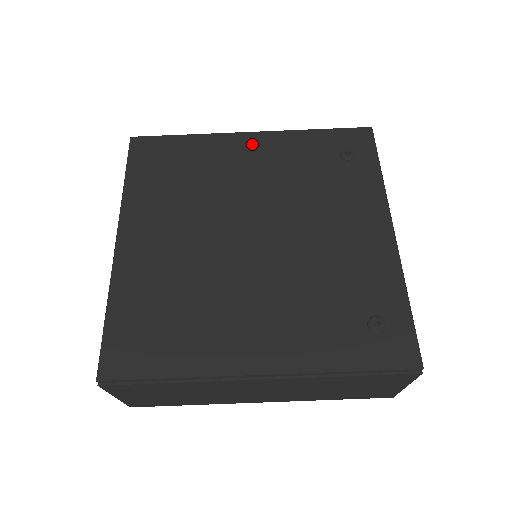
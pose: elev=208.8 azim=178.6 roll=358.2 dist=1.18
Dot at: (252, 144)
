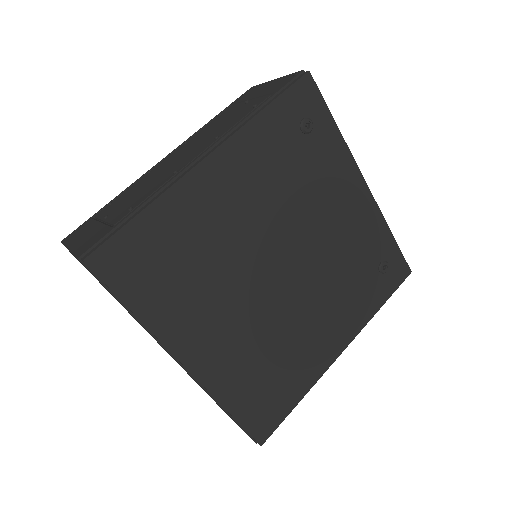
Dot at: (220, 172)
